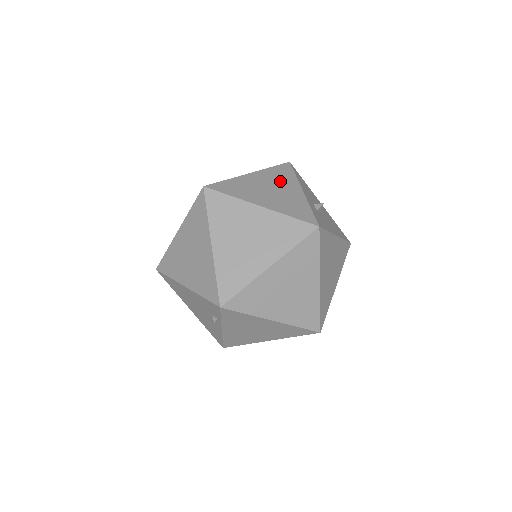
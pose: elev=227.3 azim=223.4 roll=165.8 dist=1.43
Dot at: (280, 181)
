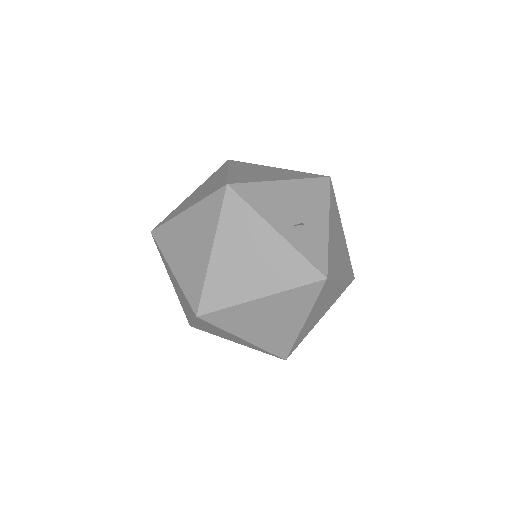
Dot at: (246, 236)
